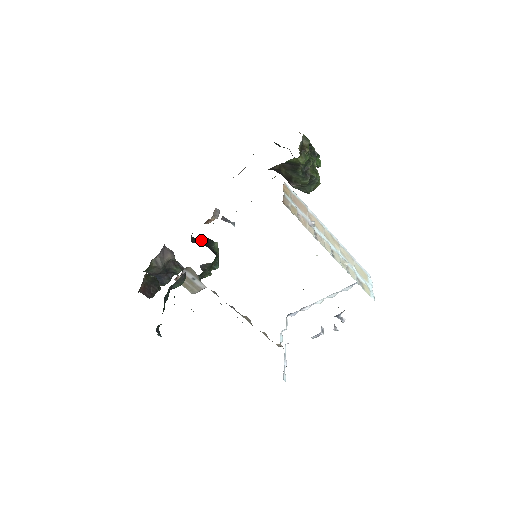
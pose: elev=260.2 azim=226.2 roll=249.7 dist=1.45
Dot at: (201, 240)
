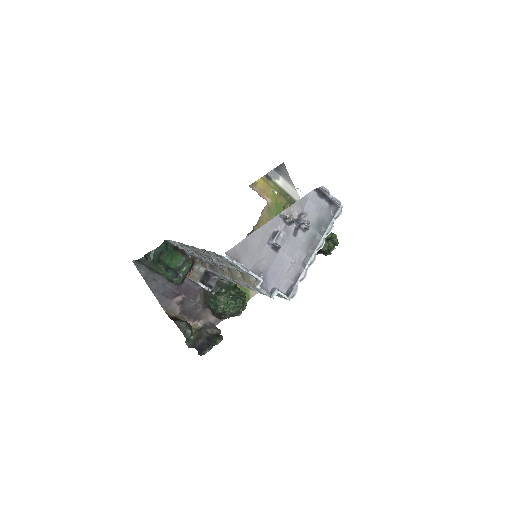
Dot at: occluded
